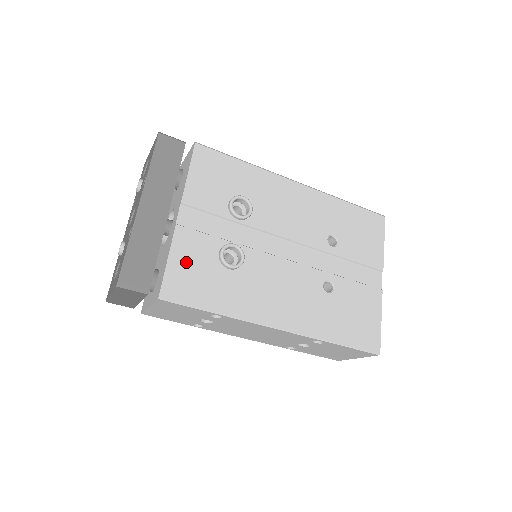
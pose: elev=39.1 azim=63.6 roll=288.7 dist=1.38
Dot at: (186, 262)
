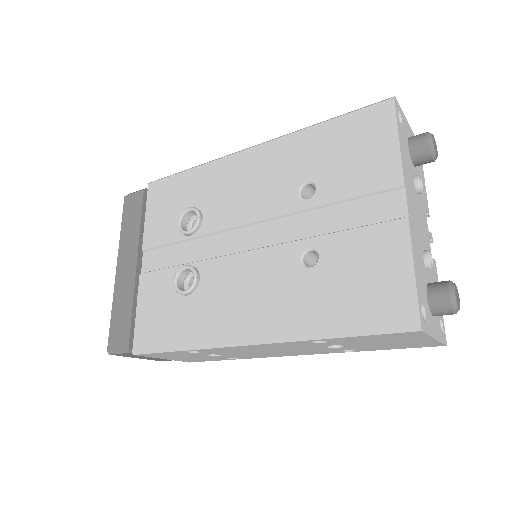
Dot at: (150, 307)
